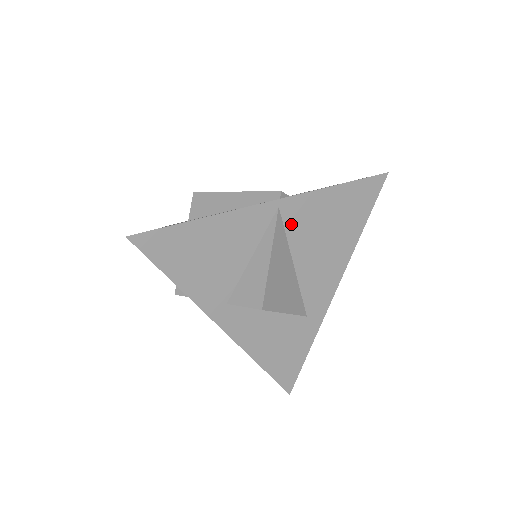
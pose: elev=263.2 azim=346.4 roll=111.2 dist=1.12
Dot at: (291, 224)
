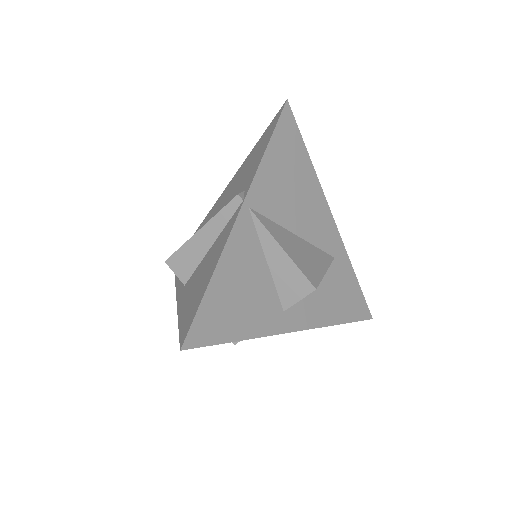
Dot at: (267, 209)
